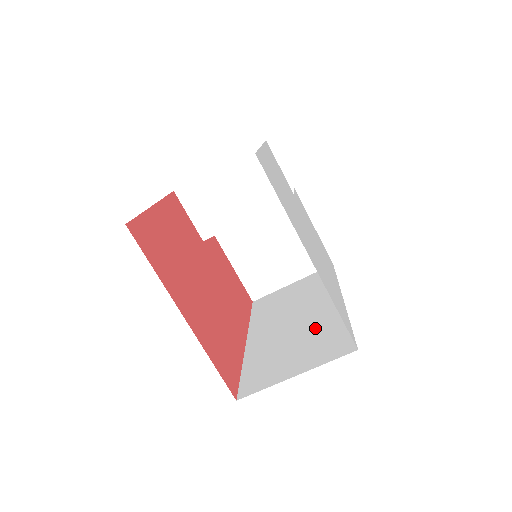
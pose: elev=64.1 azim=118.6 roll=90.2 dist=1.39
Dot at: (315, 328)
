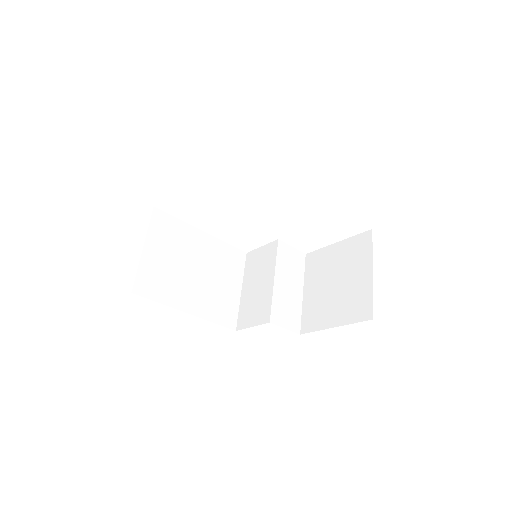
Dot at: occluded
